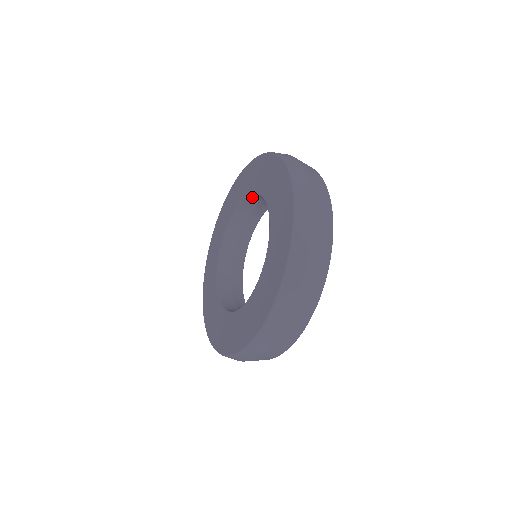
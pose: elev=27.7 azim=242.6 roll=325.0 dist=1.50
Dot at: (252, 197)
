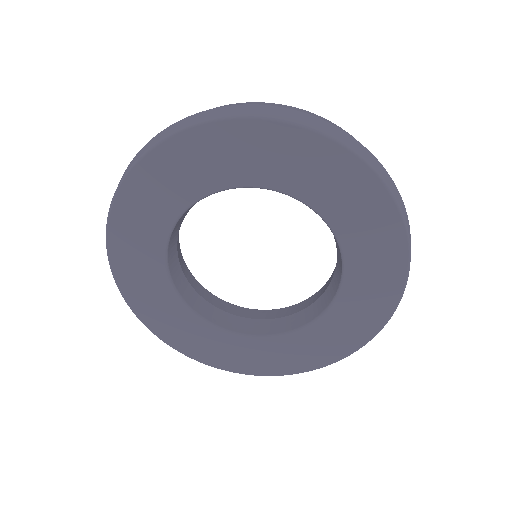
Dot at: (275, 190)
